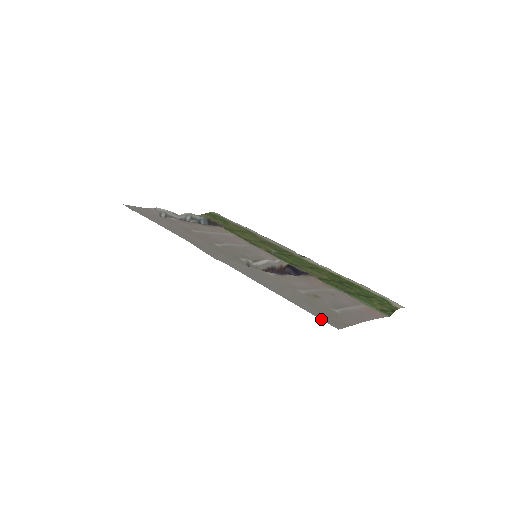
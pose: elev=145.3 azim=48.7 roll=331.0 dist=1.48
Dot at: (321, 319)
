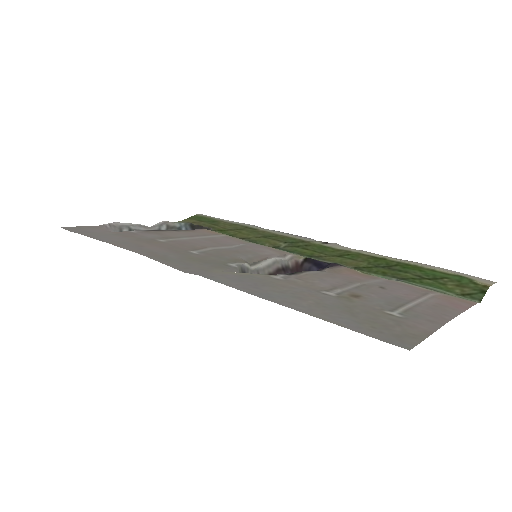
Dot at: (372, 336)
